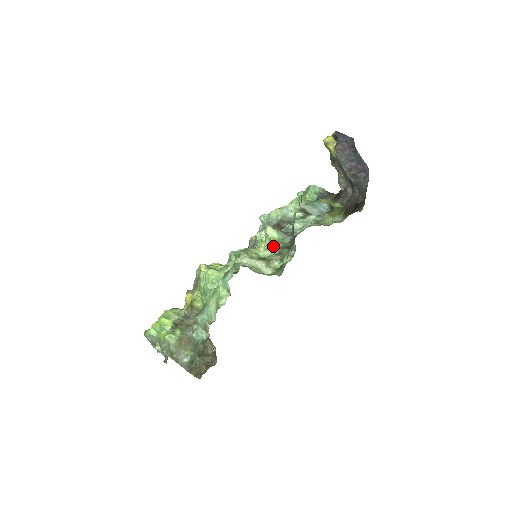
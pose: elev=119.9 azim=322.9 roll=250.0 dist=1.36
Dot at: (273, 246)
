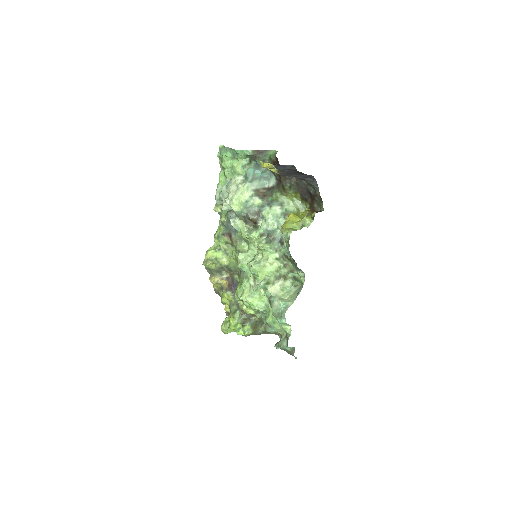
Dot at: (273, 258)
